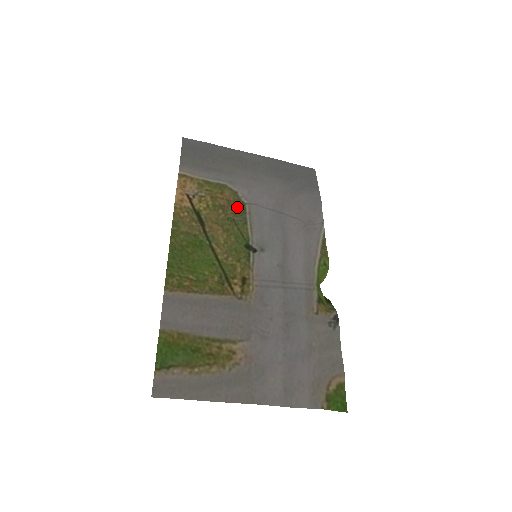
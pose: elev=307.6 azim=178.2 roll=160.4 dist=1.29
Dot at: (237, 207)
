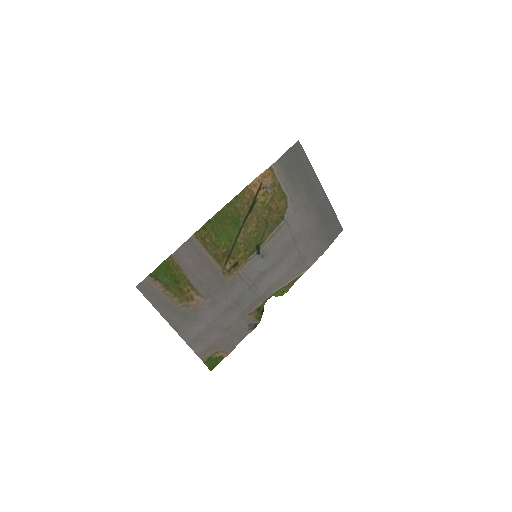
Dot at: (278, 217)
